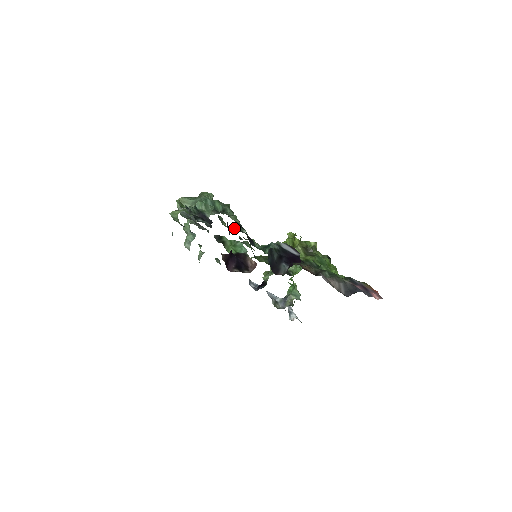
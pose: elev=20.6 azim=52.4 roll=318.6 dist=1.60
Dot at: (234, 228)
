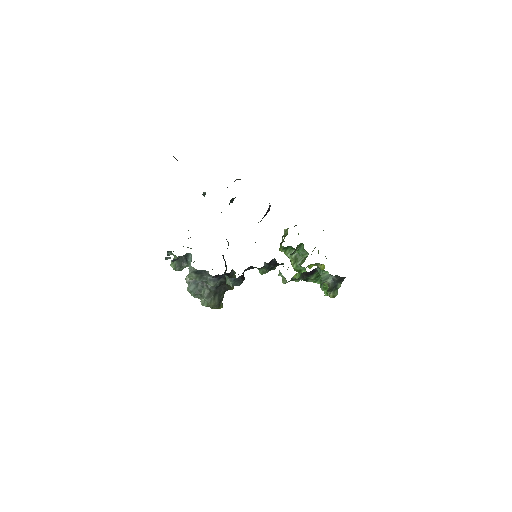
Dot at: occluded
